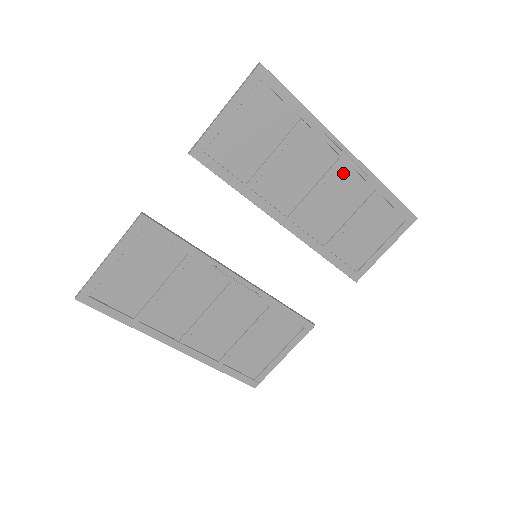
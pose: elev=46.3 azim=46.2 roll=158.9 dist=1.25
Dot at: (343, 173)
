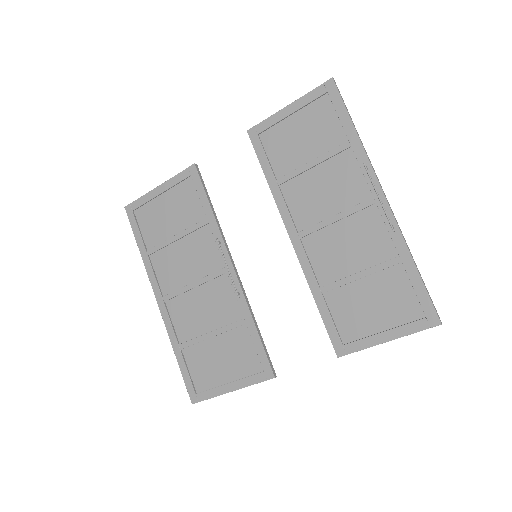
Dot at: (370, 217)
